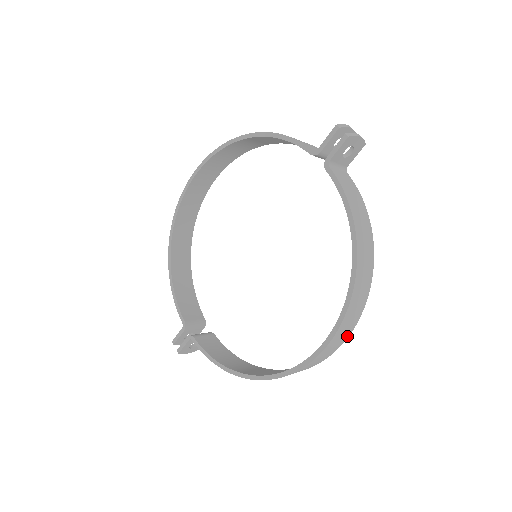
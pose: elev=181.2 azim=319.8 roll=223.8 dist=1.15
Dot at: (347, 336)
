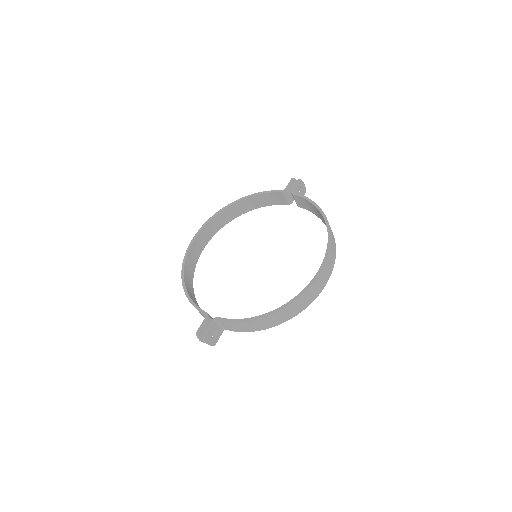
Dot at: (332, 268)
